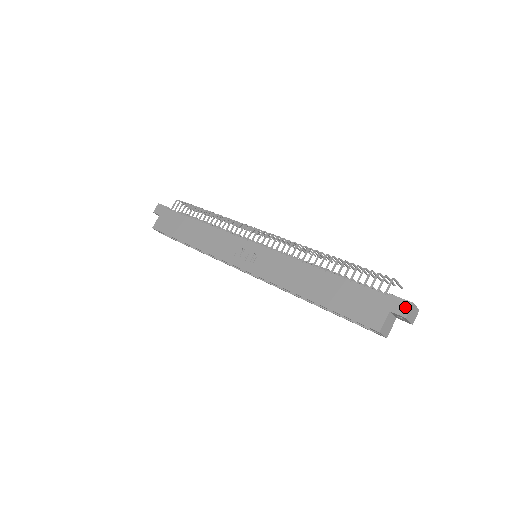
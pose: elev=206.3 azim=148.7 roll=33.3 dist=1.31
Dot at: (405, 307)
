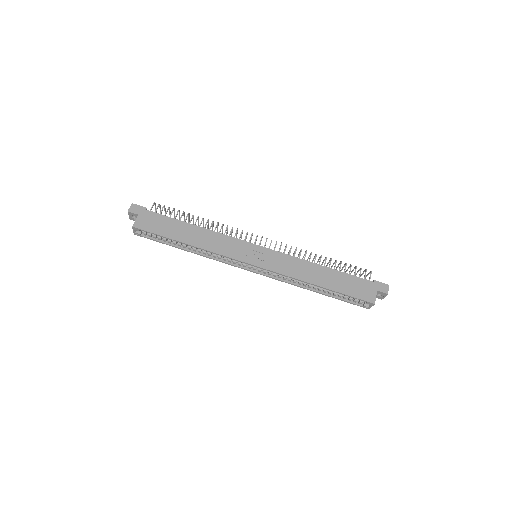
Dot at: (386, 288)
